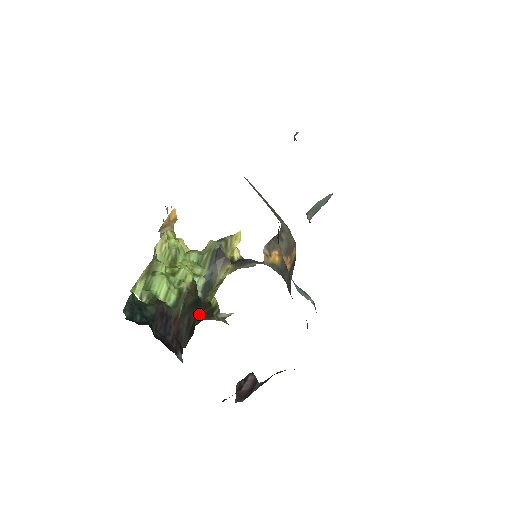
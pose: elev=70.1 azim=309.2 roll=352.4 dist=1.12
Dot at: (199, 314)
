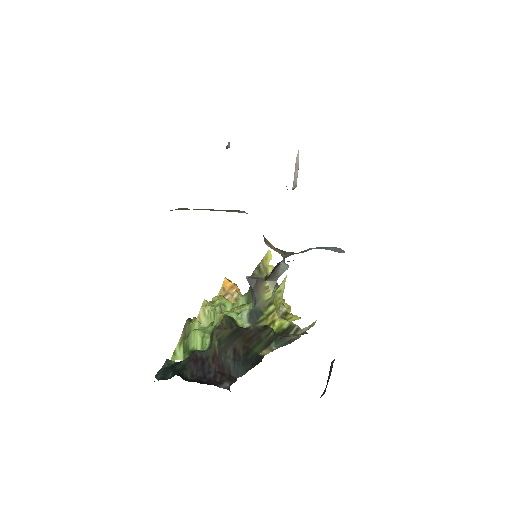
Dot at: (252, 341)
